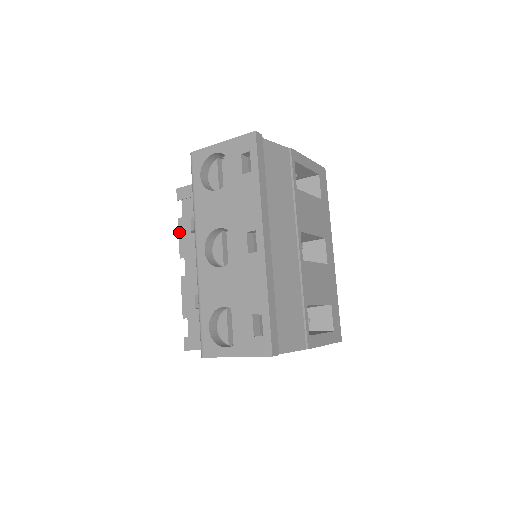
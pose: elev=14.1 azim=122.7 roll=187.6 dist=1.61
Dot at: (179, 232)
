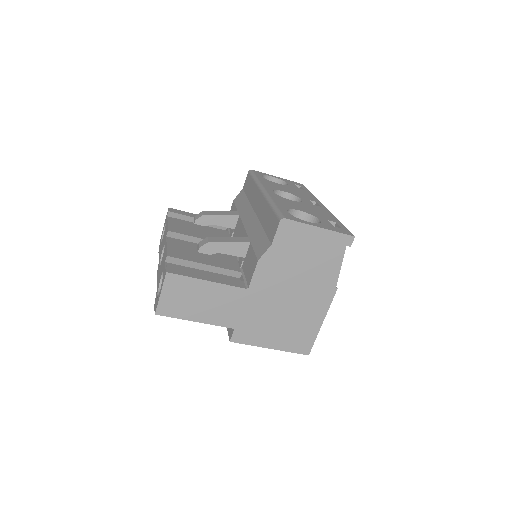
Dot at: (169, 221)
